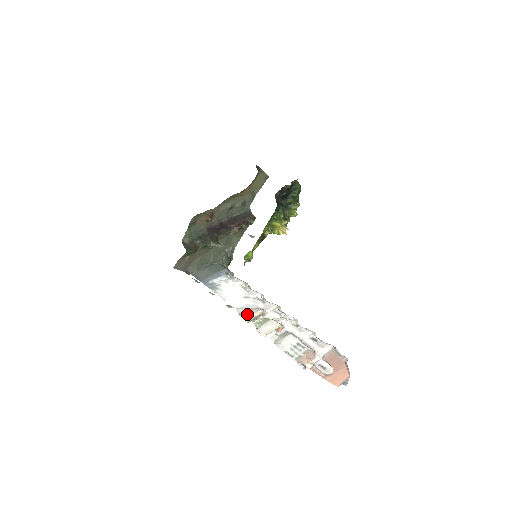
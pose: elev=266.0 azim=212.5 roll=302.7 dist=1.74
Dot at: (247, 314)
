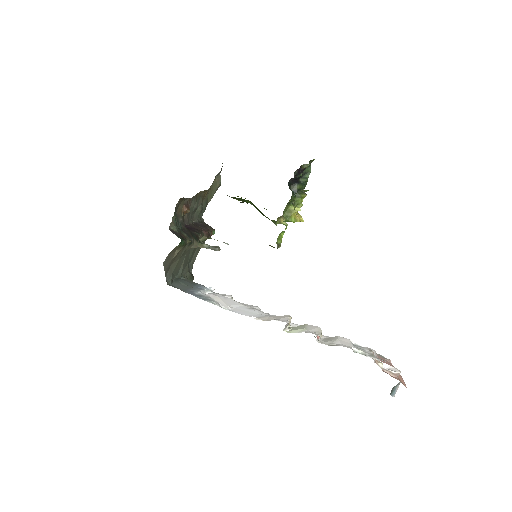
Dot at: (281, 318)
